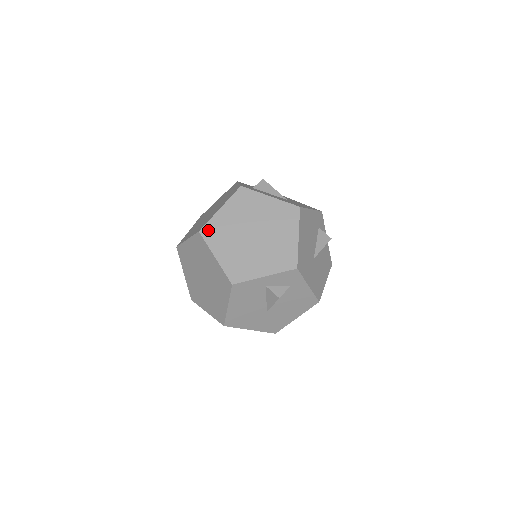
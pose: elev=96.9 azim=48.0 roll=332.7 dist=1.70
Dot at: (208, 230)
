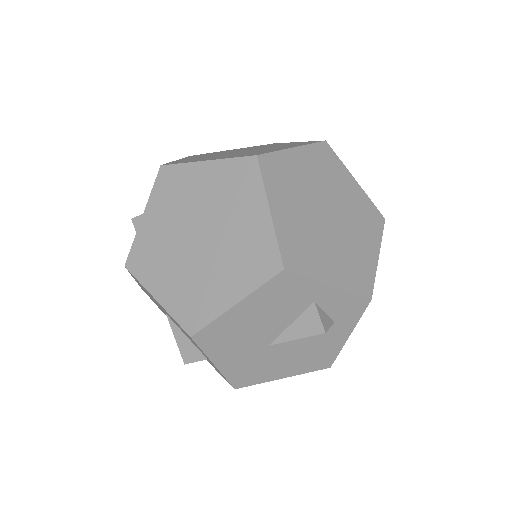
Dot at: (271, 163)
